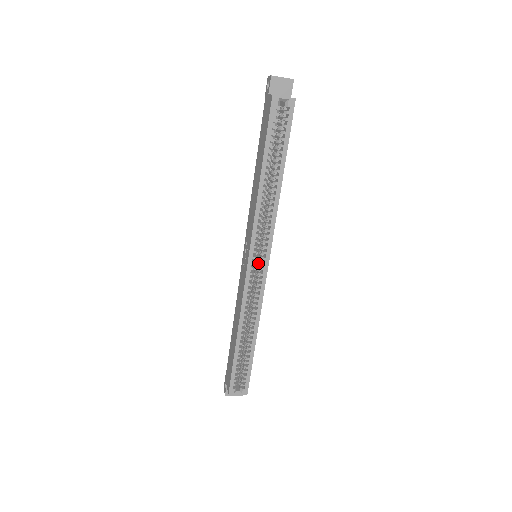
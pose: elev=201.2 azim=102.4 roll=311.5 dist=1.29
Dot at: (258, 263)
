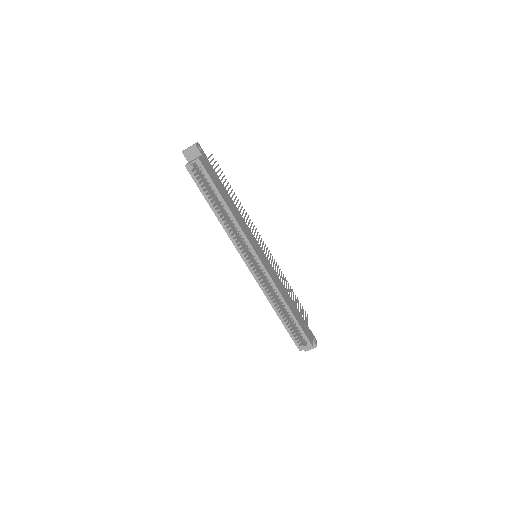
Dot at: occluded
